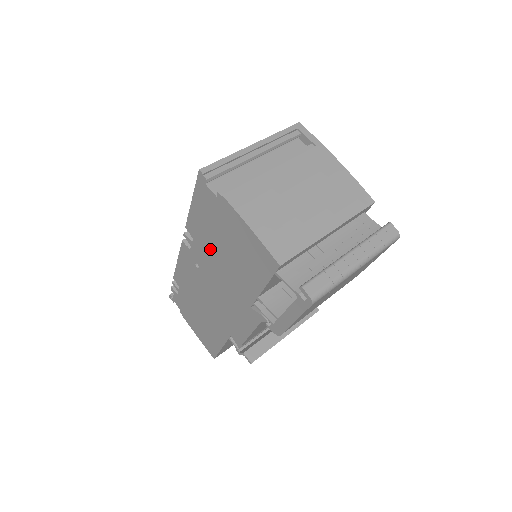
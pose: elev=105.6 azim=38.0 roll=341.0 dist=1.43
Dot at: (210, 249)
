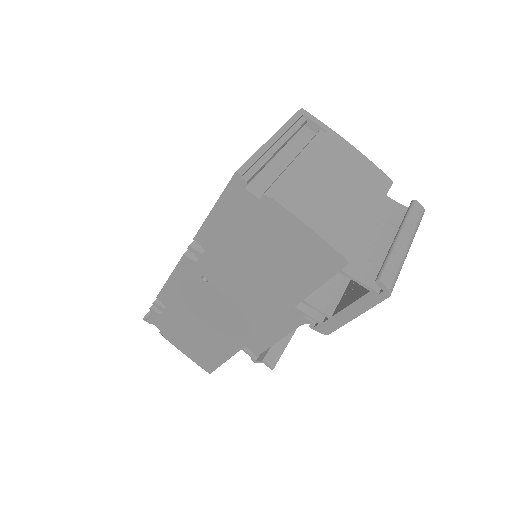
Dot at: (233, 258)
